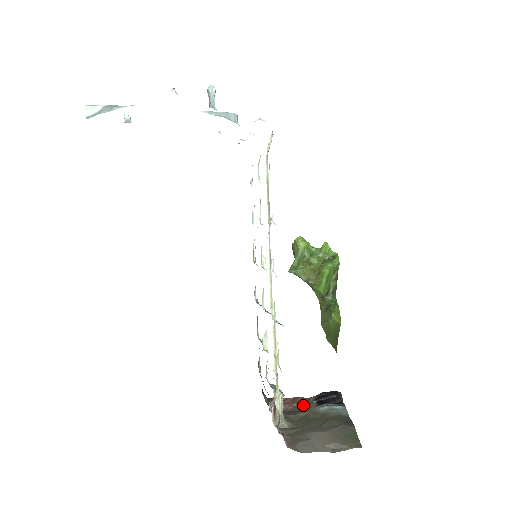
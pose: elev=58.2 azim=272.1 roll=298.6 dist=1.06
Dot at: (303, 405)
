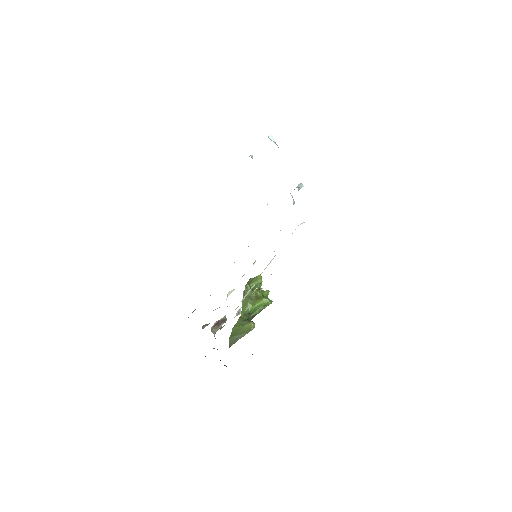
Dot at: occluded
